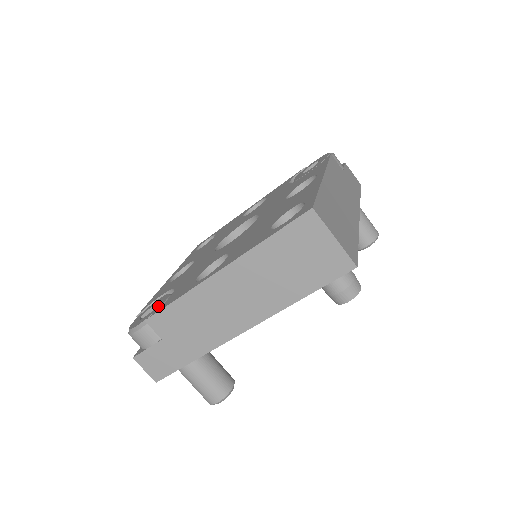
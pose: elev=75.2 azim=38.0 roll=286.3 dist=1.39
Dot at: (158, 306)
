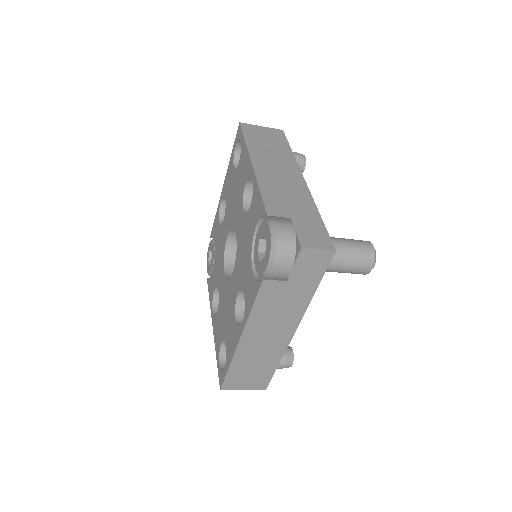
Dot at: (210, 269)
